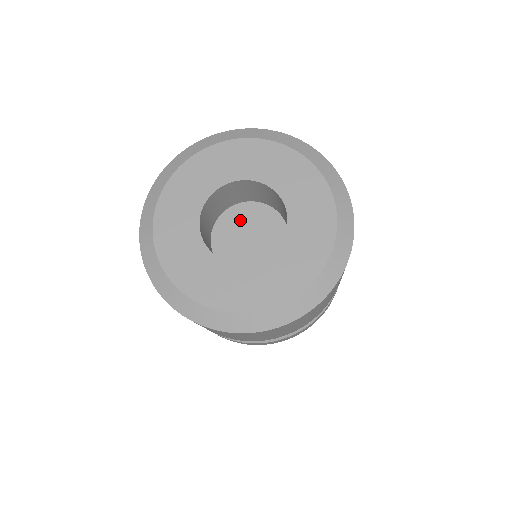
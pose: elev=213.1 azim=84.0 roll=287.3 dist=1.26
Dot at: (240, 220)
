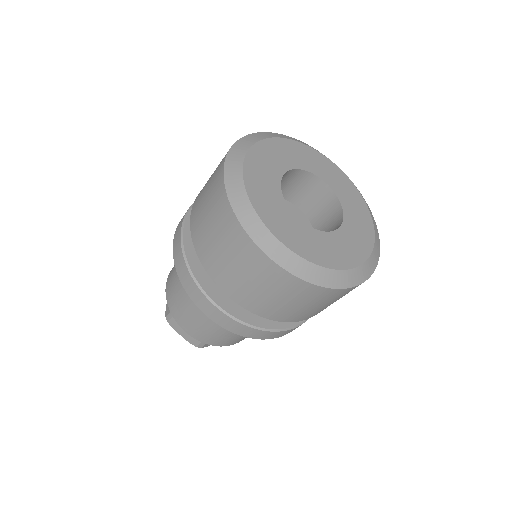
Dot at: occluded
